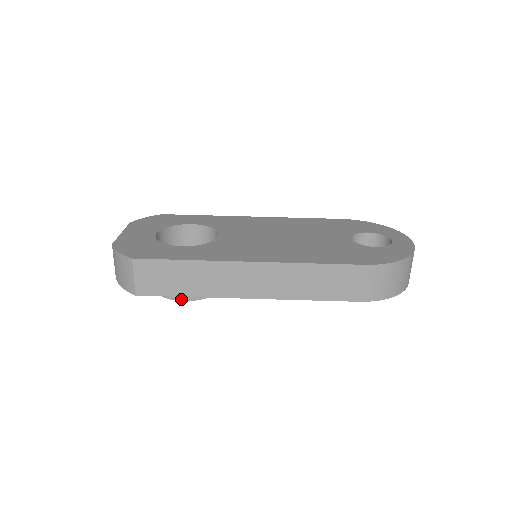
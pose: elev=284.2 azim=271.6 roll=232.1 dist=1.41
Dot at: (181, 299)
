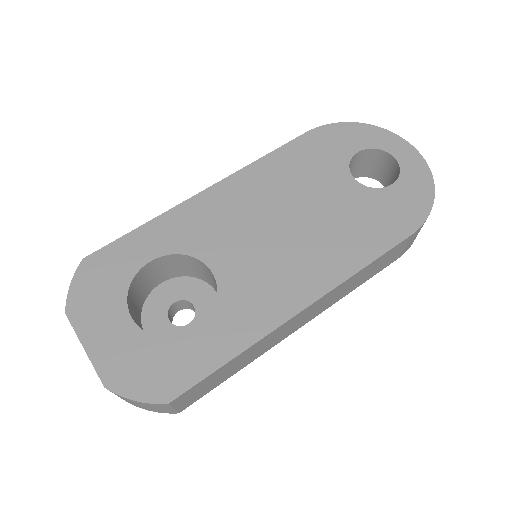
Dot at: occluded
